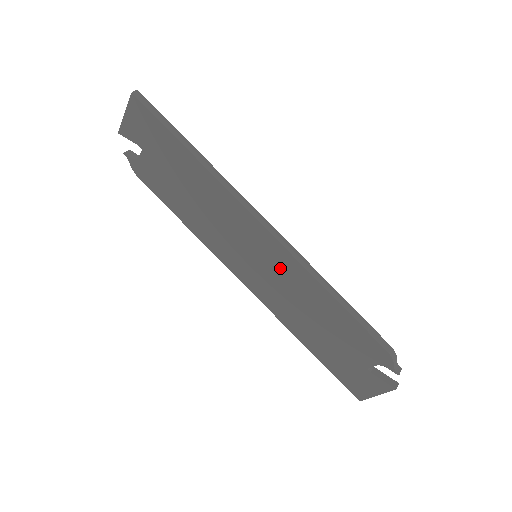
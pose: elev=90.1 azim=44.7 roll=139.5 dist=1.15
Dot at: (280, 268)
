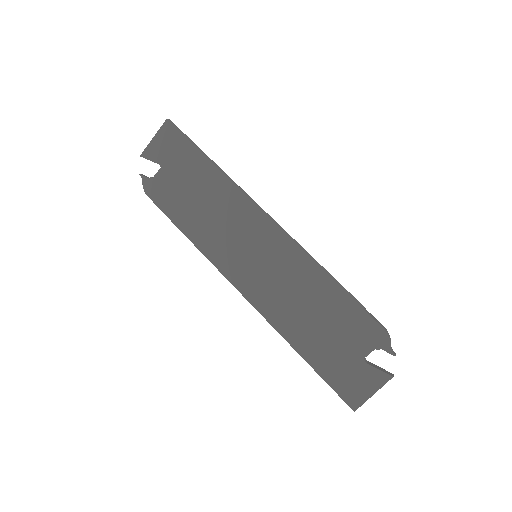
Dot at: (281, 260)
